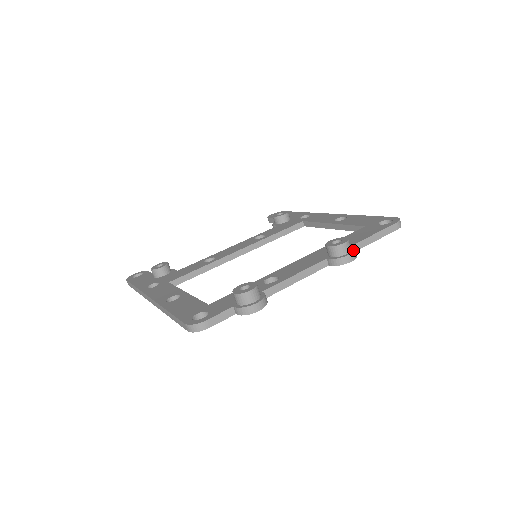
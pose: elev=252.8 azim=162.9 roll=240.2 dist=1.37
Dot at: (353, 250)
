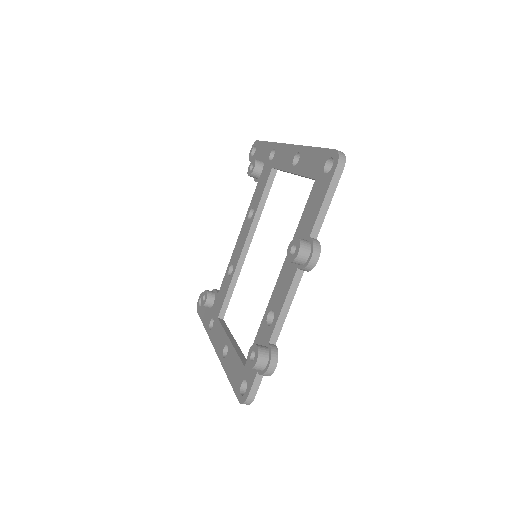
Dot at: (312, 248)
